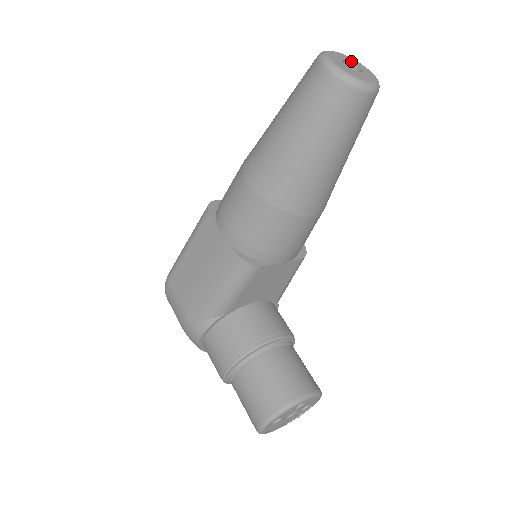
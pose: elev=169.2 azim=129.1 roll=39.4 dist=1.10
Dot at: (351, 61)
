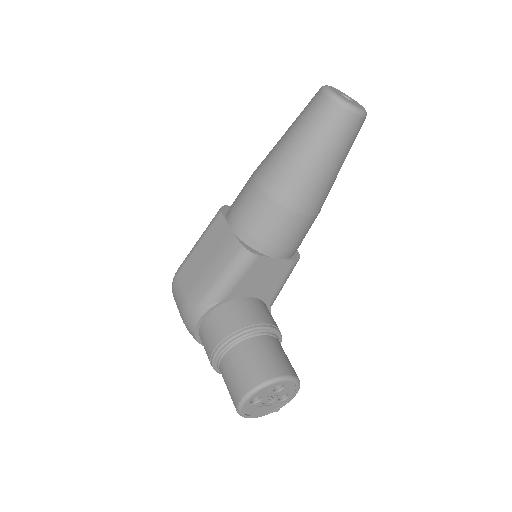
Dot at: (346, 96)
